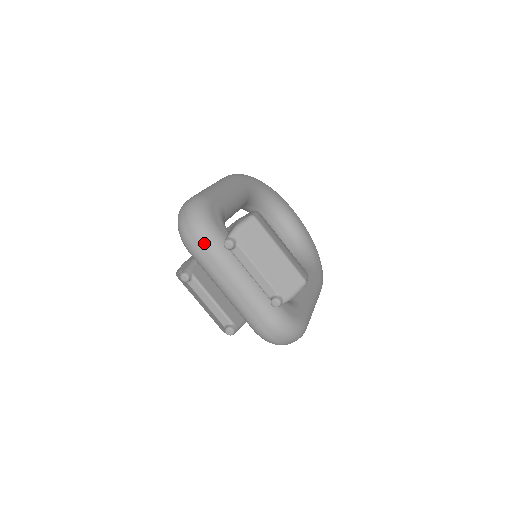
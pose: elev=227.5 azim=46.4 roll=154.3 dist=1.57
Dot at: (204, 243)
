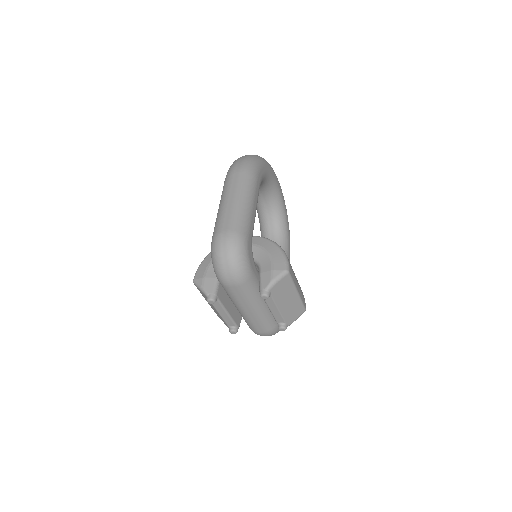
Dot at: (240, 286)
